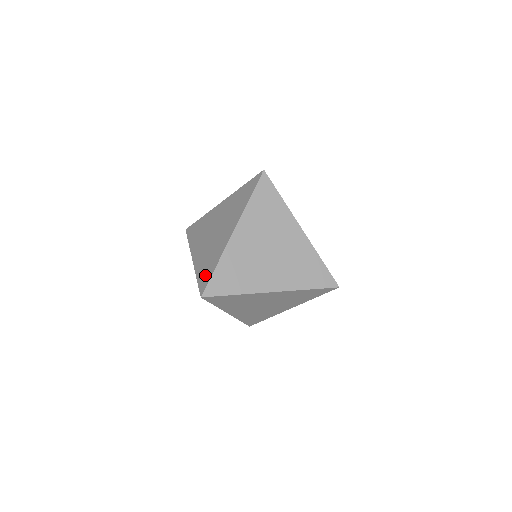
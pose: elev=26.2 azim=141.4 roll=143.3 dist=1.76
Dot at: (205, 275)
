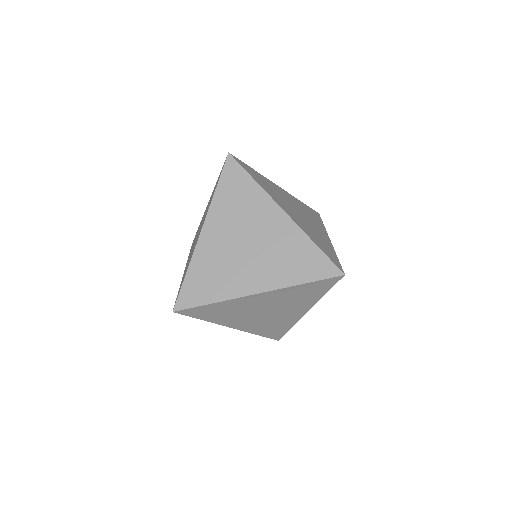
Dot at: occluded
